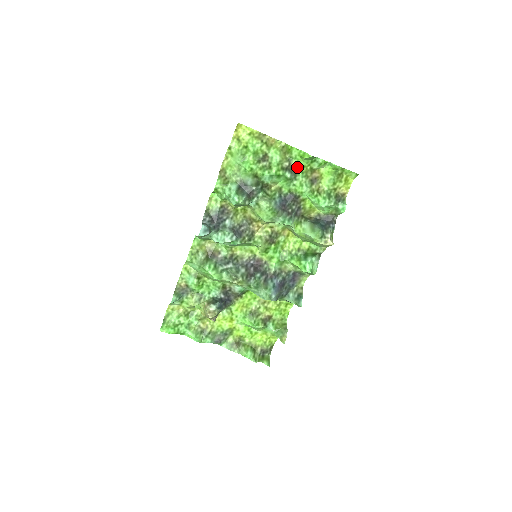
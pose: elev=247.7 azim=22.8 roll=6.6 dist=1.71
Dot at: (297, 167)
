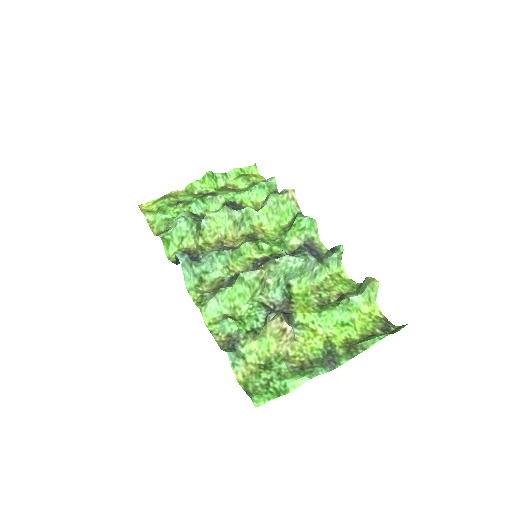
Dot at: (210, 192)
